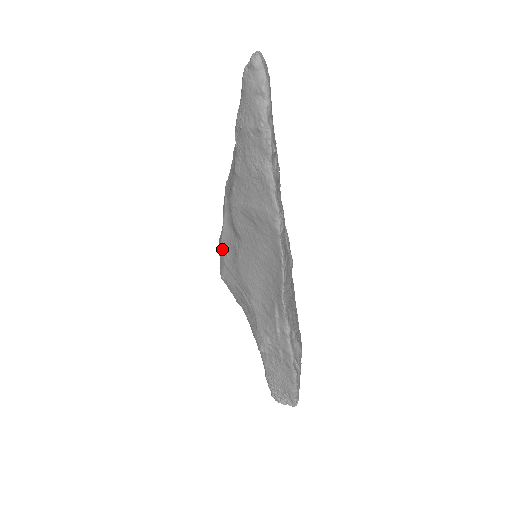
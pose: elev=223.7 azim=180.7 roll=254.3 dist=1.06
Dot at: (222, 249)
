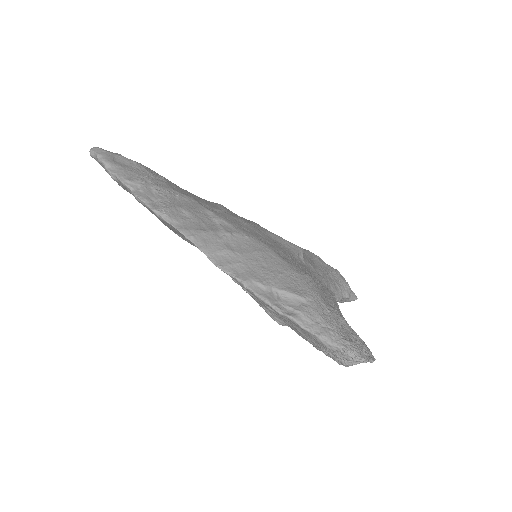
Dot at: occluded
